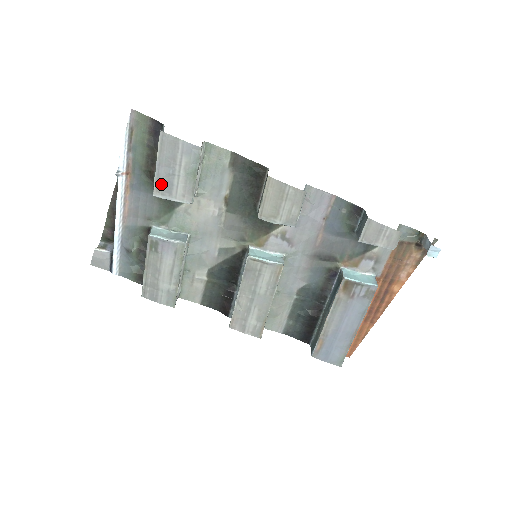
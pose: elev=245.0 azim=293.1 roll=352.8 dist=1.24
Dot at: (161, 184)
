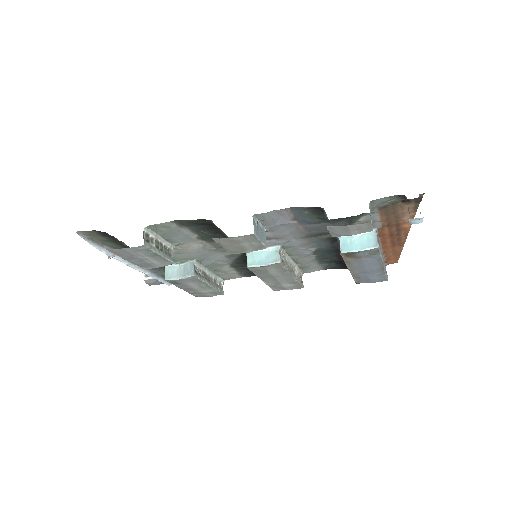
Dot at: (141, 265)
